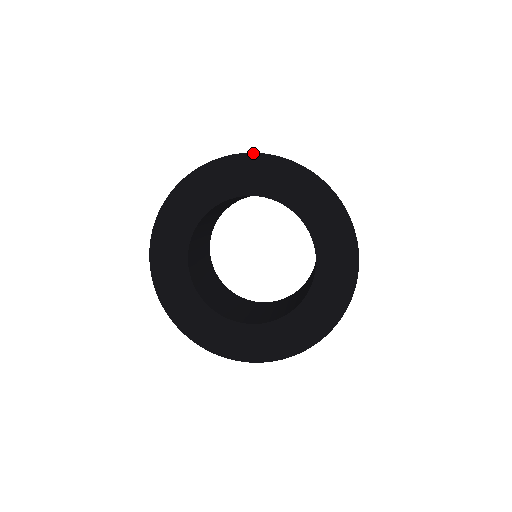
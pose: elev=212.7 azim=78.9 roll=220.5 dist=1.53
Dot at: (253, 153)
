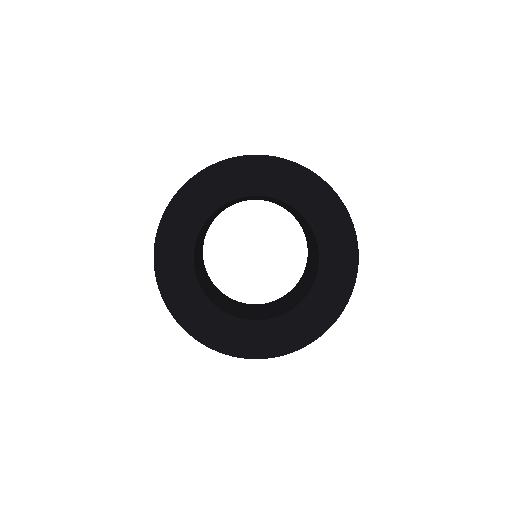
Dot at: (194, 176)
